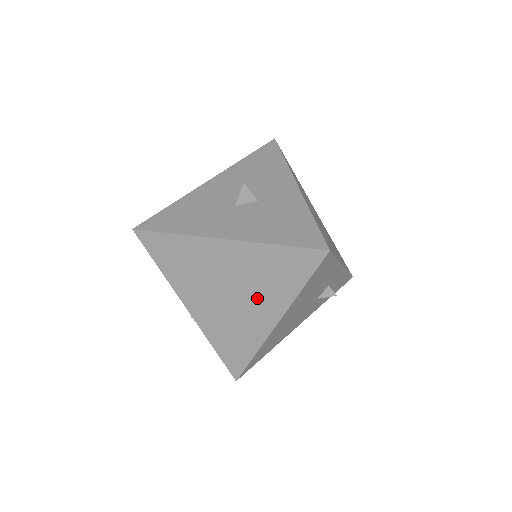
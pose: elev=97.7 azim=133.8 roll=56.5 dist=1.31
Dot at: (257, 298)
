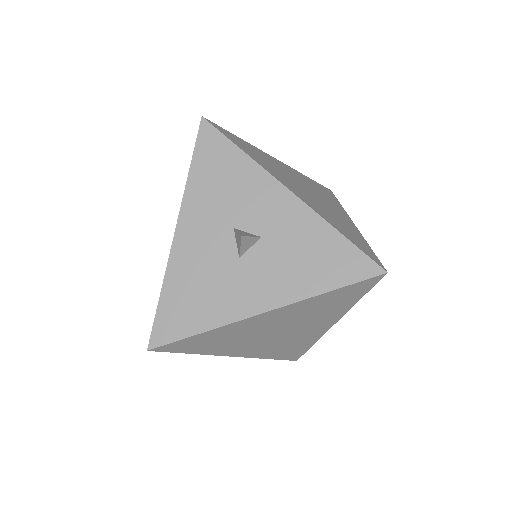
Dot at: (310, 323)
